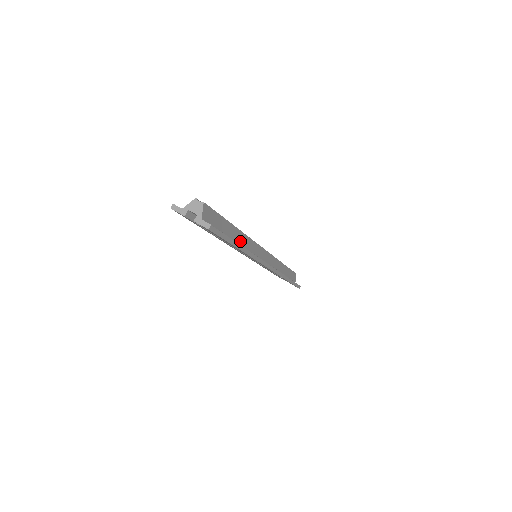
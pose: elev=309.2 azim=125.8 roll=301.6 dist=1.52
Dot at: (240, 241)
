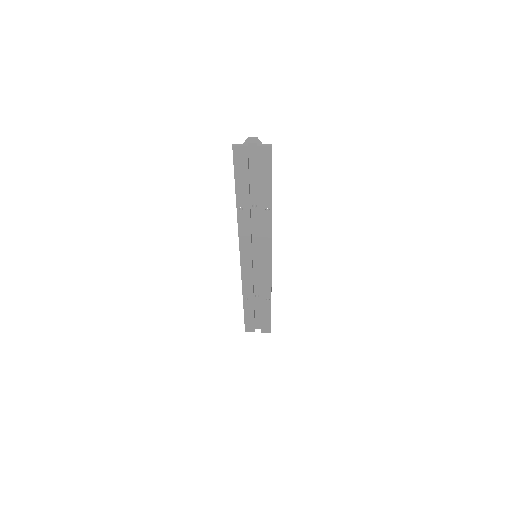
Dot at: occluded
